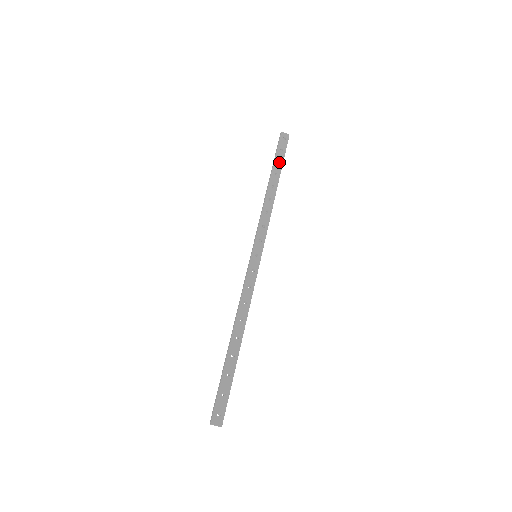
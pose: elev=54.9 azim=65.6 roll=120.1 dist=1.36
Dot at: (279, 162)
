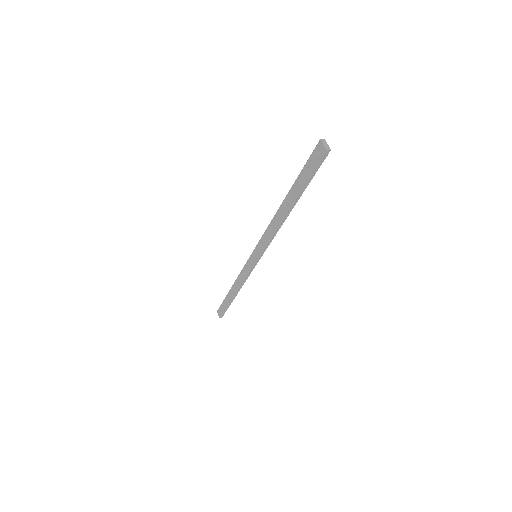
Dot at: (227, 303)
